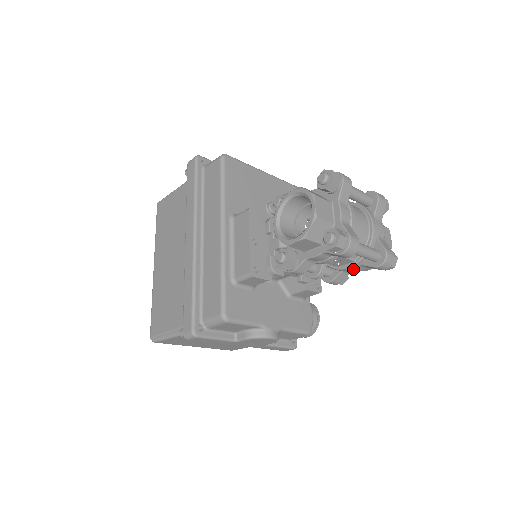
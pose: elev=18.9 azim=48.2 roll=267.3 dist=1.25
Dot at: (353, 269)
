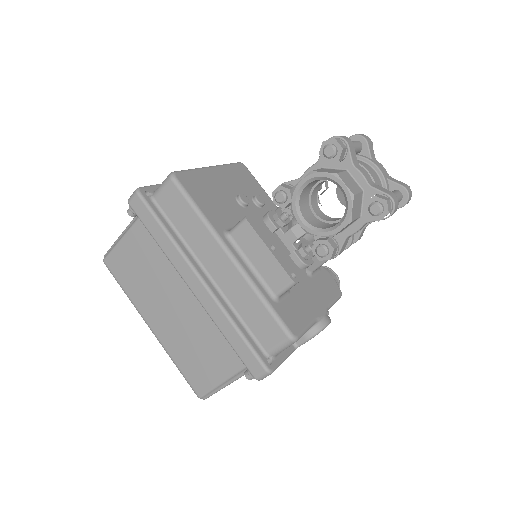
Dot at: occluded
